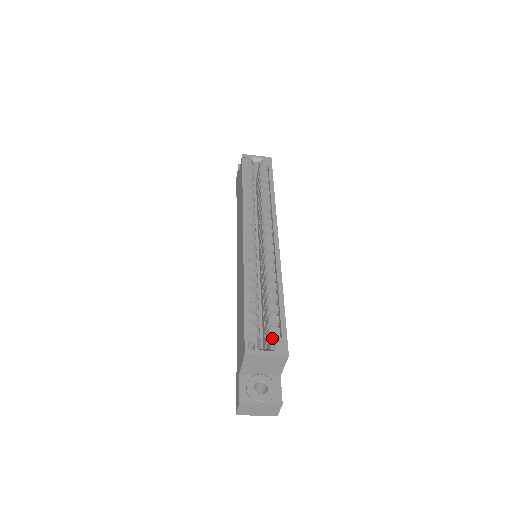
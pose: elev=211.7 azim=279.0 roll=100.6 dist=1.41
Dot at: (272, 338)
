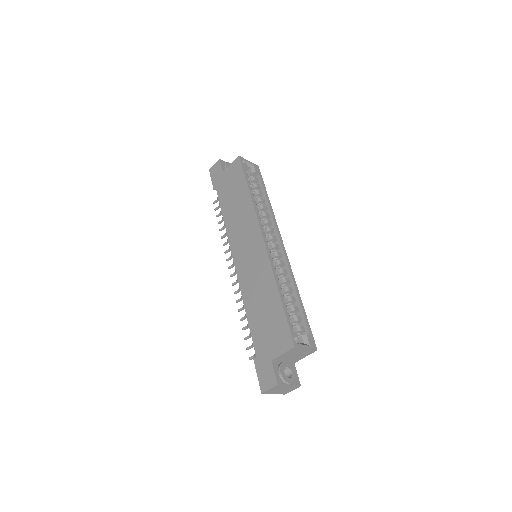
Dot at: (304, 335)
